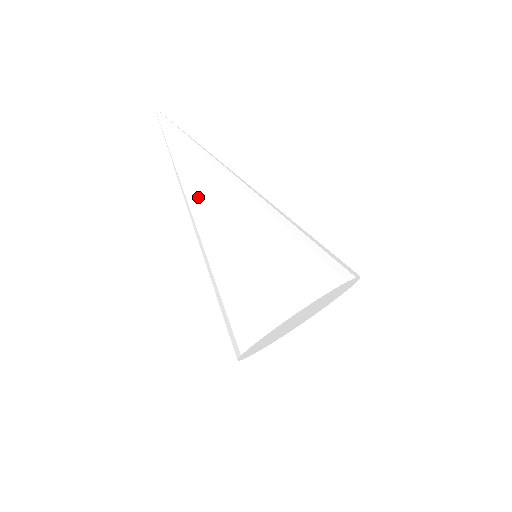
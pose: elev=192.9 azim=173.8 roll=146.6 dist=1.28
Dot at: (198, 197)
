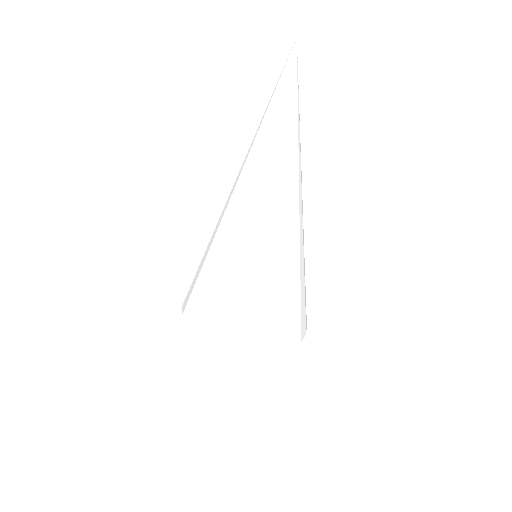
Dot at: (234, 184)
